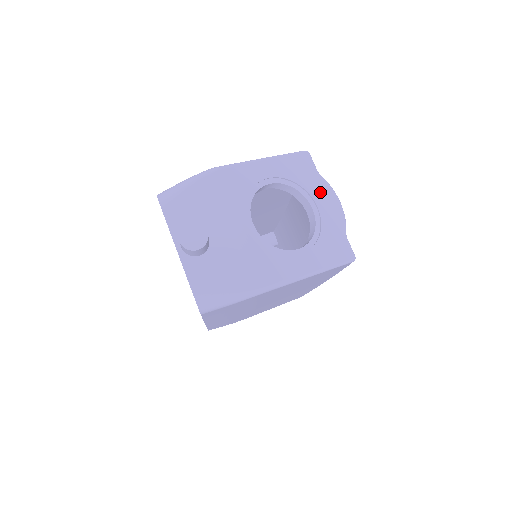
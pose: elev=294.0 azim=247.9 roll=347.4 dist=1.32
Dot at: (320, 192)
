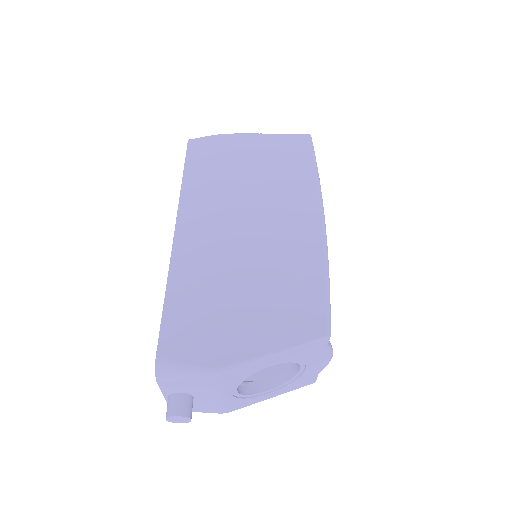
Dot at: (317, 359)
